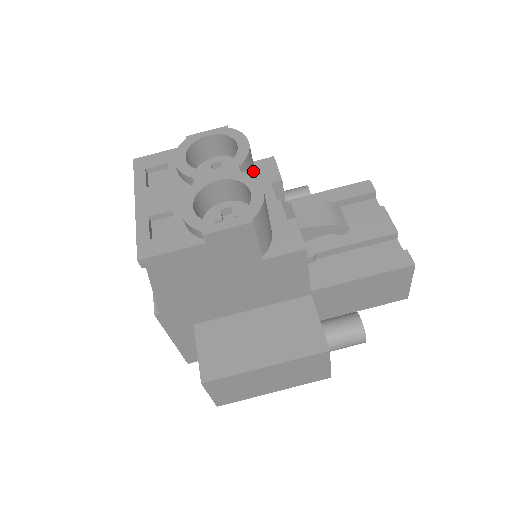
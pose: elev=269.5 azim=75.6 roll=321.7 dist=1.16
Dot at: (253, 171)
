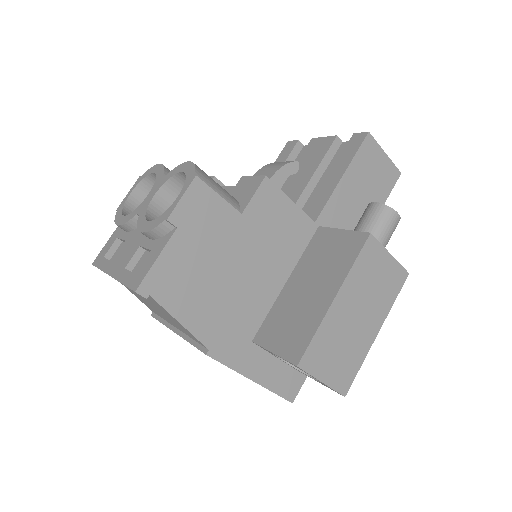
Dot at: occluded
